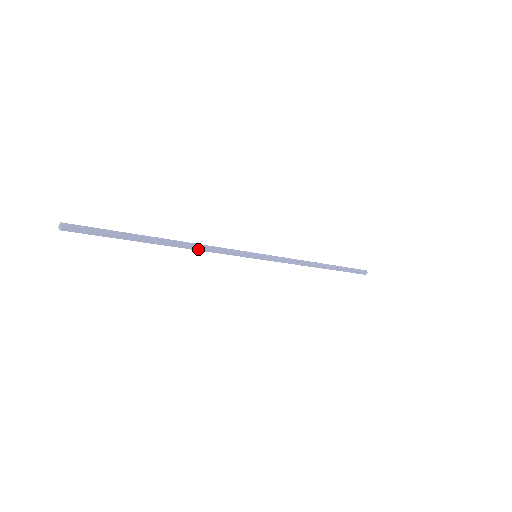
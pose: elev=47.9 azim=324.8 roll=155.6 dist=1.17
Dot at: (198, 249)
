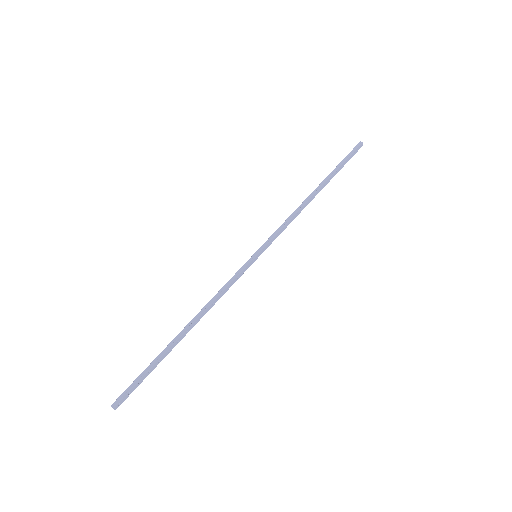
Dot at: (210, 308)
